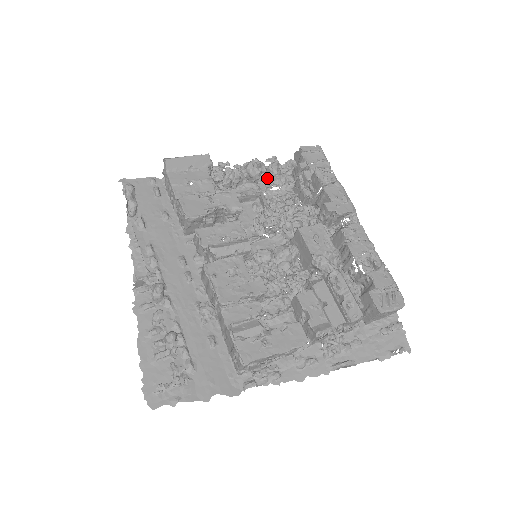
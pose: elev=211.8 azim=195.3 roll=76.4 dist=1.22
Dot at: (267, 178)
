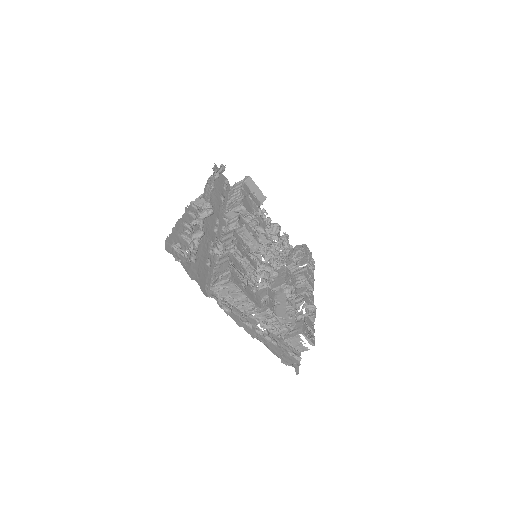
Dot at: occluded
